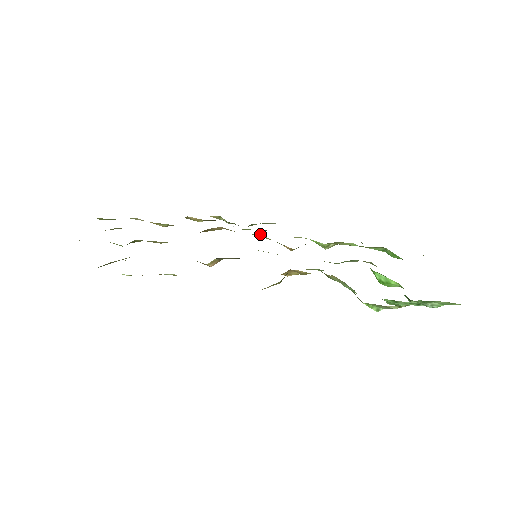
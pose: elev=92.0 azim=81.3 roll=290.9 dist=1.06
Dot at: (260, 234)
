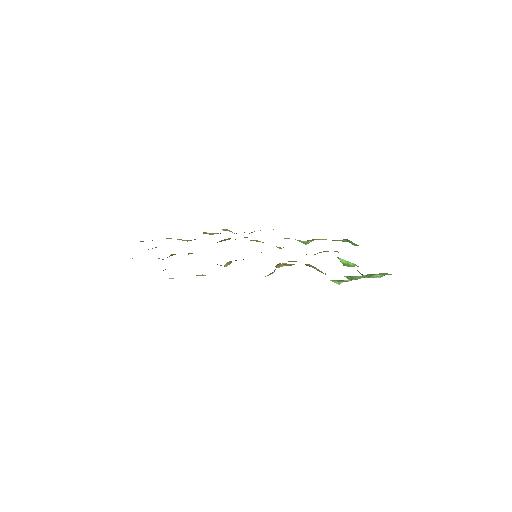
Dot at: (257, 240)
